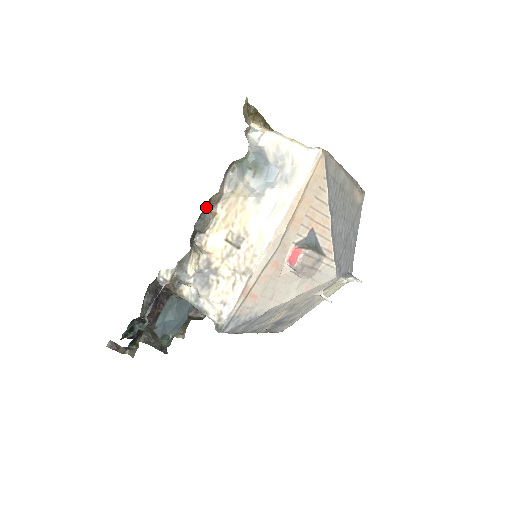
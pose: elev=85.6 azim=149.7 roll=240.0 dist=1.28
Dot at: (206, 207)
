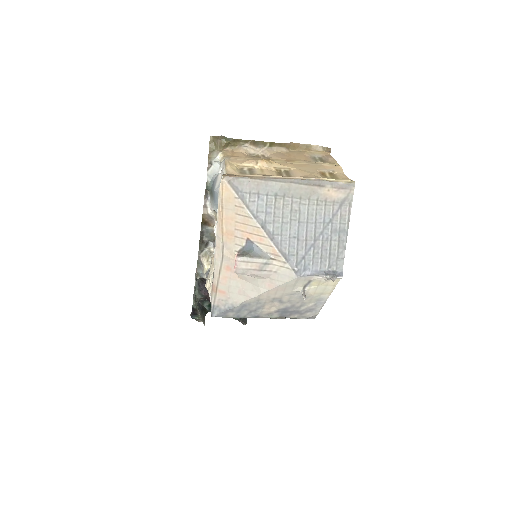
Dot at: (204, 224)
